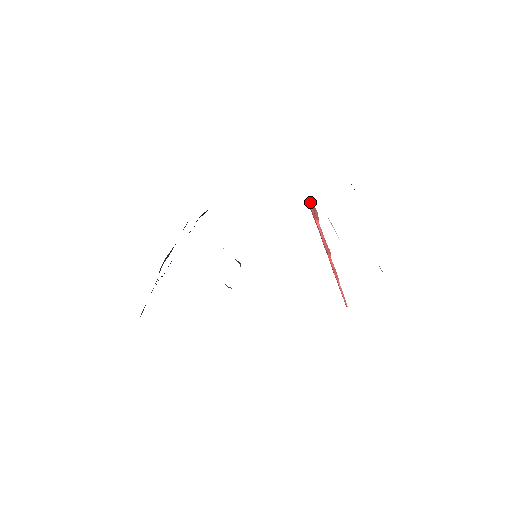
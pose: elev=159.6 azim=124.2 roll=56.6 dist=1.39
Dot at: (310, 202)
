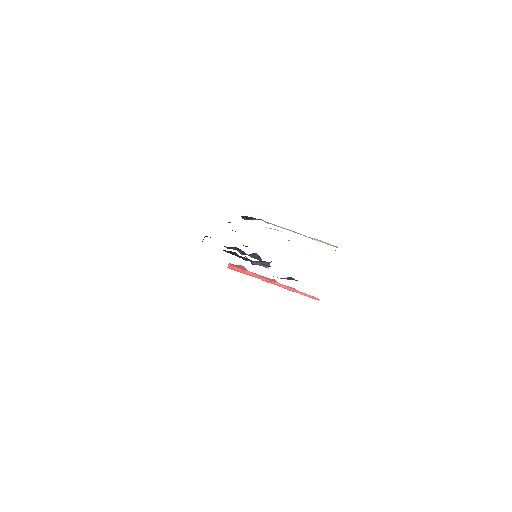
Dot at: (231, 265)
